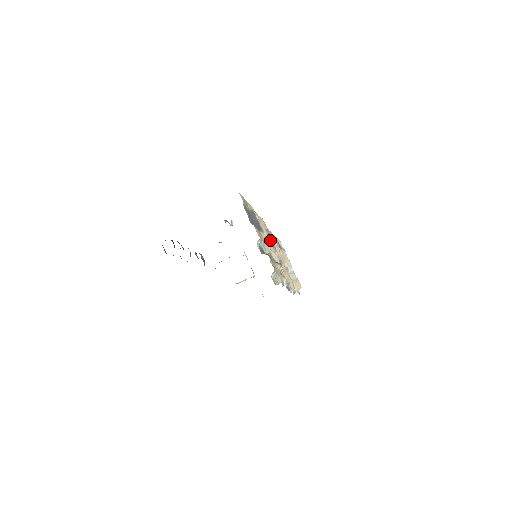
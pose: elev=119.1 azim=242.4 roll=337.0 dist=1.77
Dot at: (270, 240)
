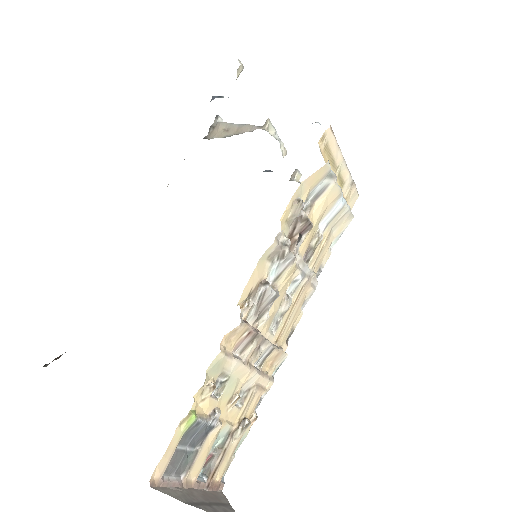
Dot at: (251, 349)
